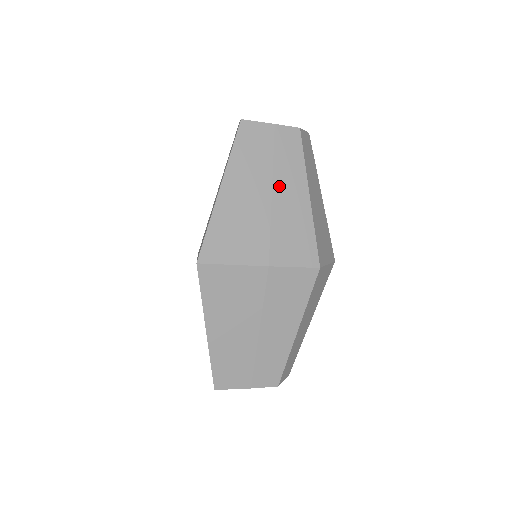
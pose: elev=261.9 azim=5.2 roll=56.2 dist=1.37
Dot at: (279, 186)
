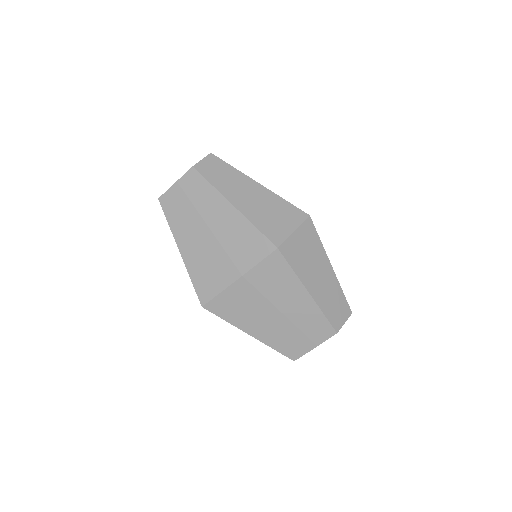
Dot at: (209, 218)
